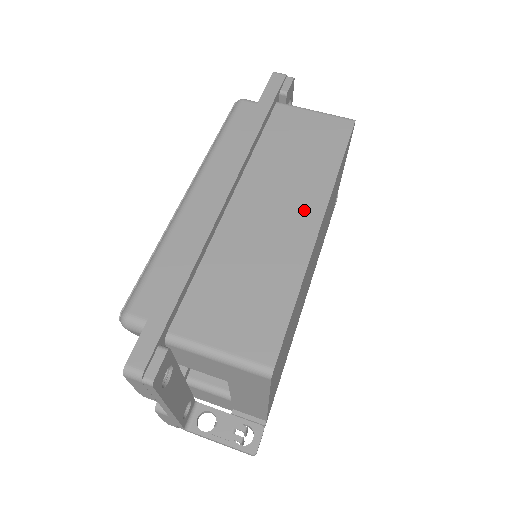
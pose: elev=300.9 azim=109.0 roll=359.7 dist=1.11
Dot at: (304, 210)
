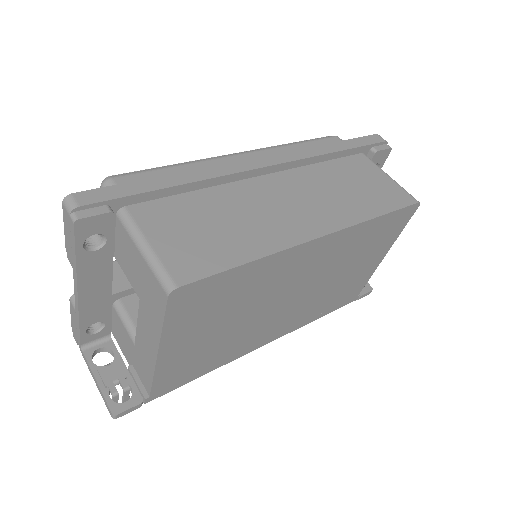
Dot at: (317, 219)
